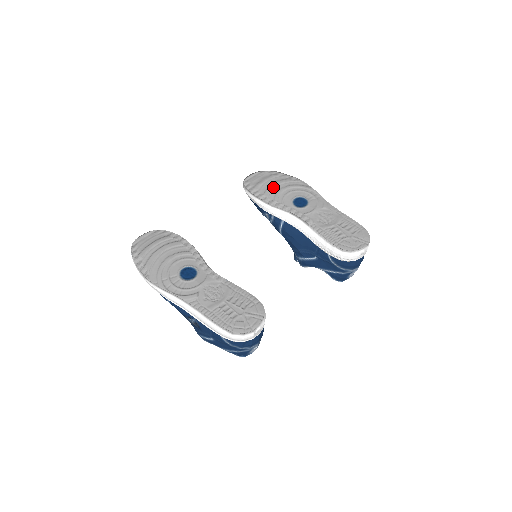
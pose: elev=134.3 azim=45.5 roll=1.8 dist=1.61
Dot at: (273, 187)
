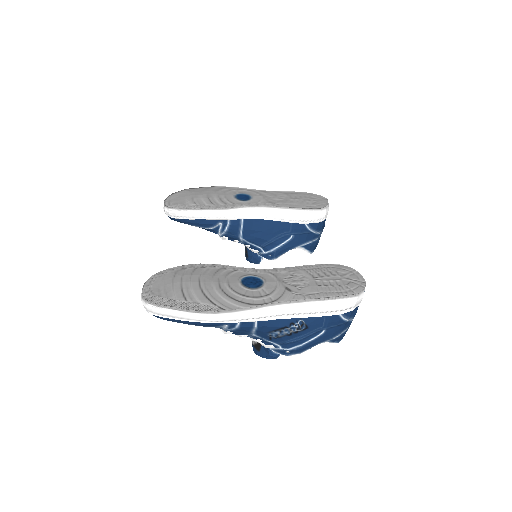
Dot at: (206, 197)
